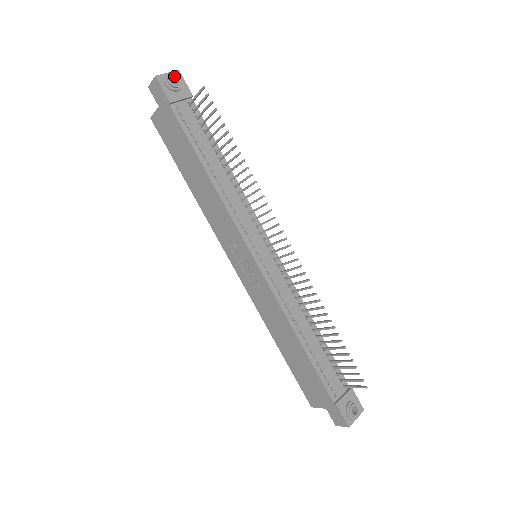
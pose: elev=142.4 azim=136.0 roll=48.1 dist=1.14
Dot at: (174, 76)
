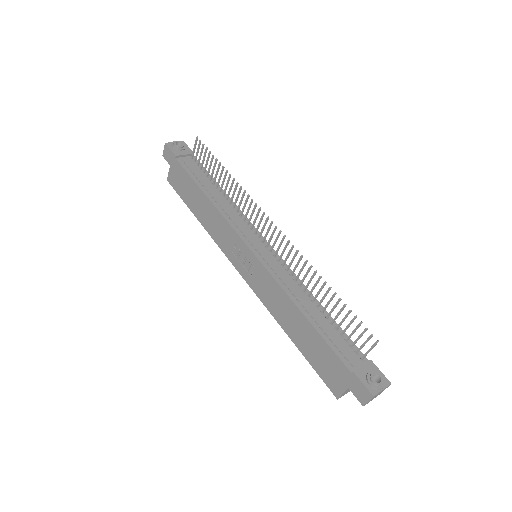
Dot at: (179, 142)
